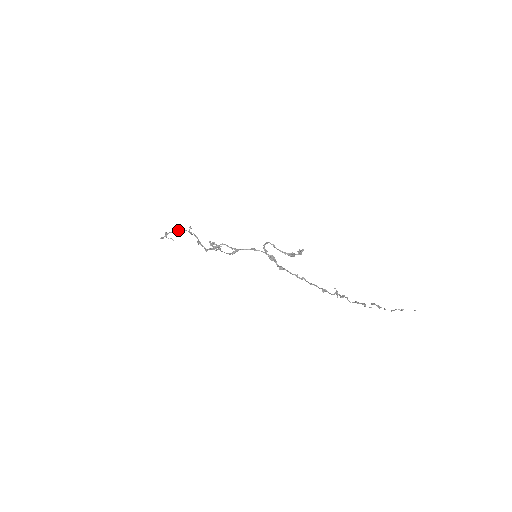
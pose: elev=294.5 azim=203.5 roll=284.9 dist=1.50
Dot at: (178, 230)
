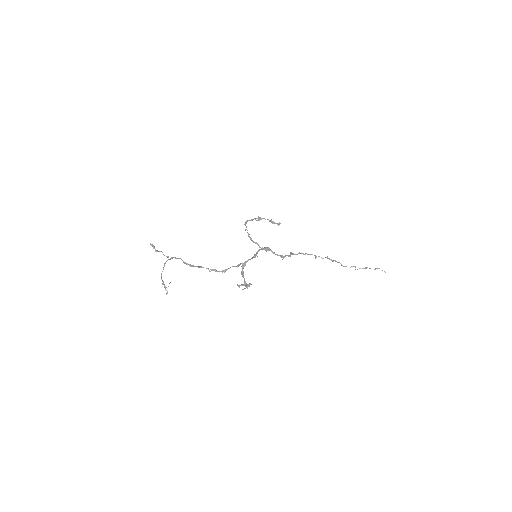
Dot at: (163, 269)
